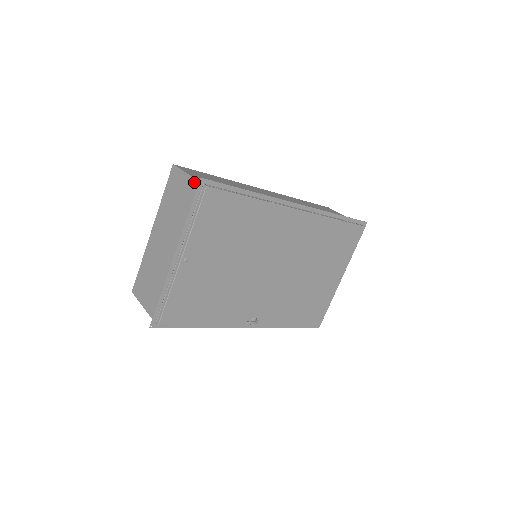
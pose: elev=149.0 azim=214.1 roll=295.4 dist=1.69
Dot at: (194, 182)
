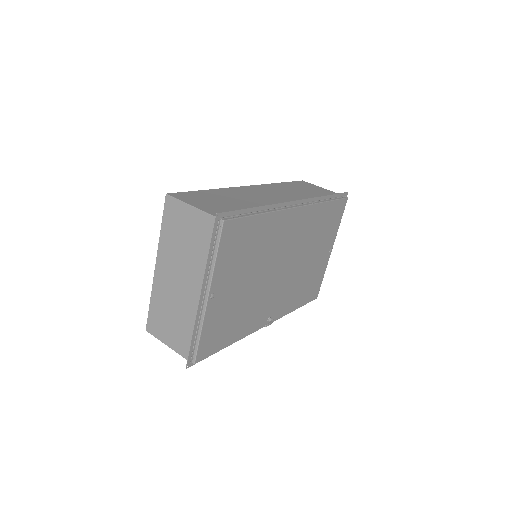
Dot at: (204, 216)
